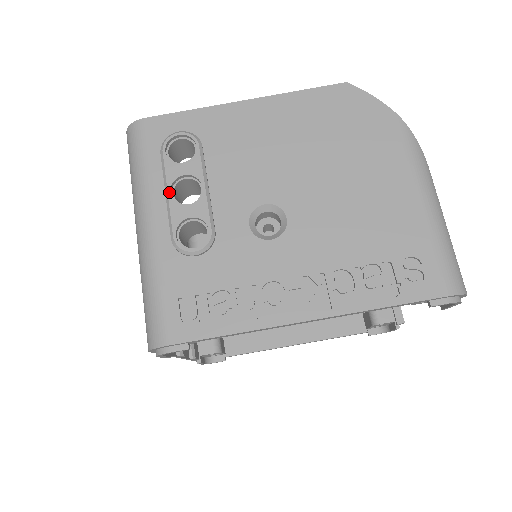
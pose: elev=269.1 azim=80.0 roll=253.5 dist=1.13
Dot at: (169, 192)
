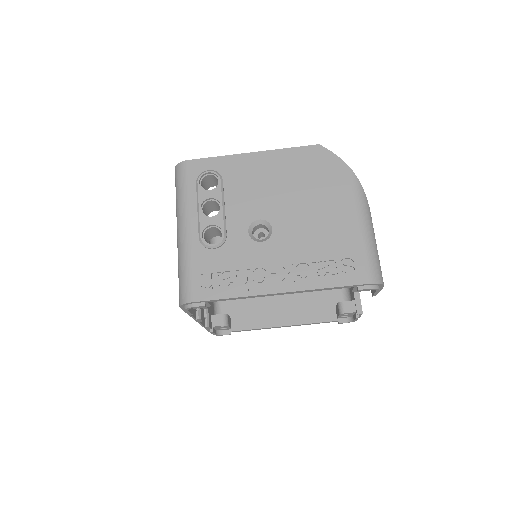
Dot at: (200, 208)
